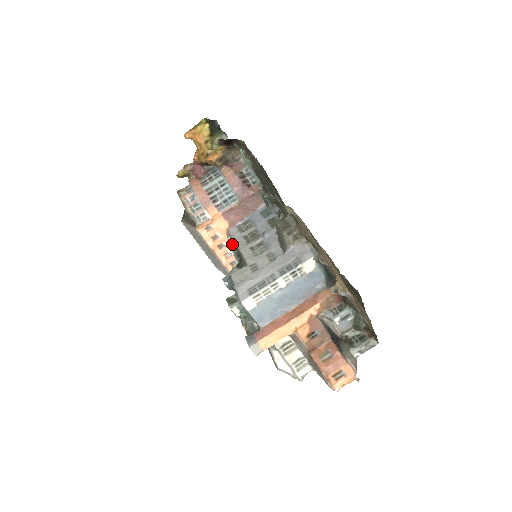
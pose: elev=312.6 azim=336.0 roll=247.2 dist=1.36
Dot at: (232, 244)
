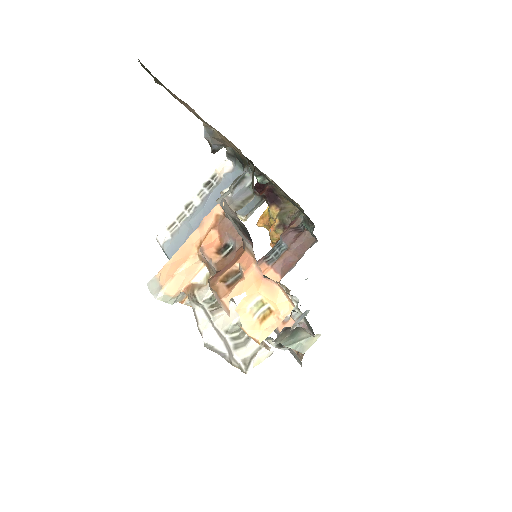
Dot at: occluded
